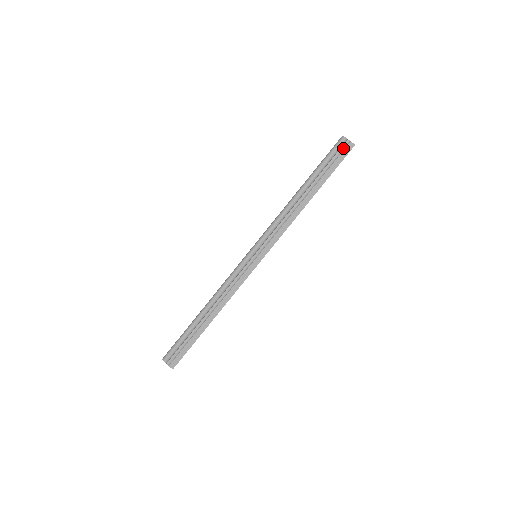
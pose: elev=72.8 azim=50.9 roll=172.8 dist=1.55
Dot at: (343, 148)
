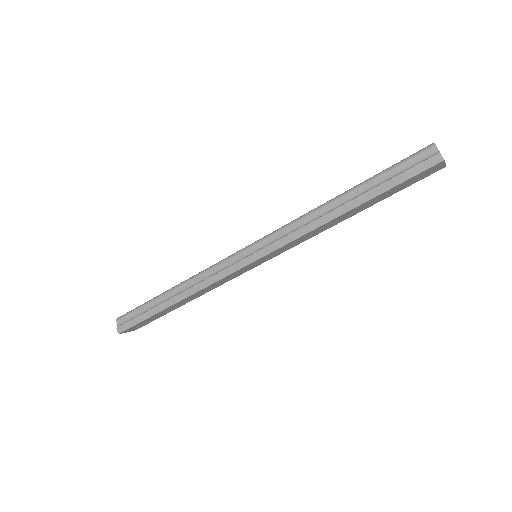
Dot at: (424, 159)
